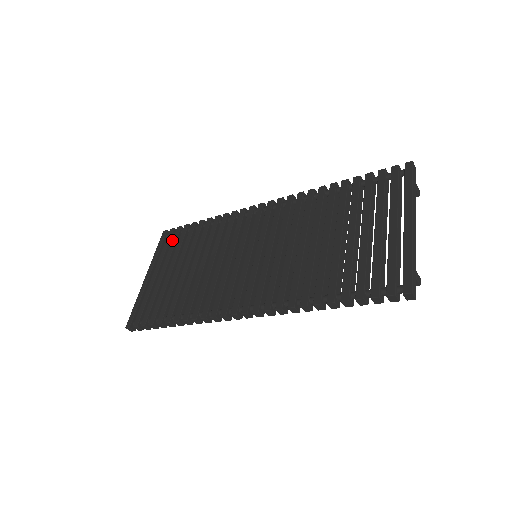
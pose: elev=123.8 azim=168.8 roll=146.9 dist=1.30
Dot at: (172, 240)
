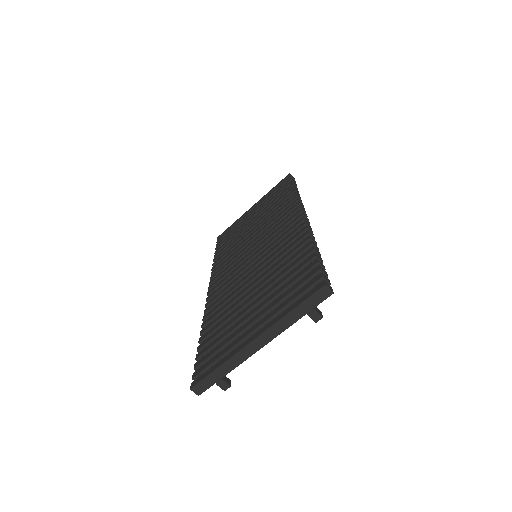
Dot at: (279, 188)
